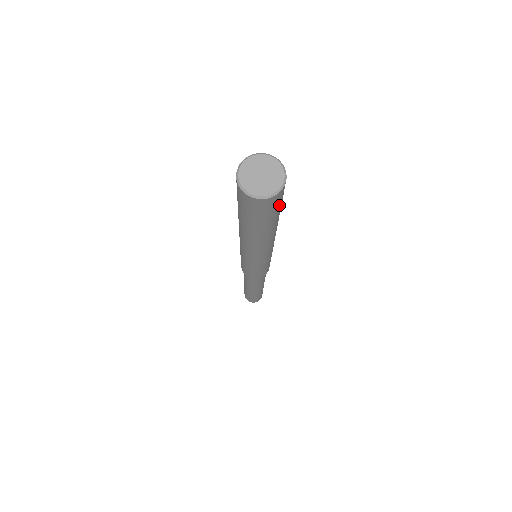
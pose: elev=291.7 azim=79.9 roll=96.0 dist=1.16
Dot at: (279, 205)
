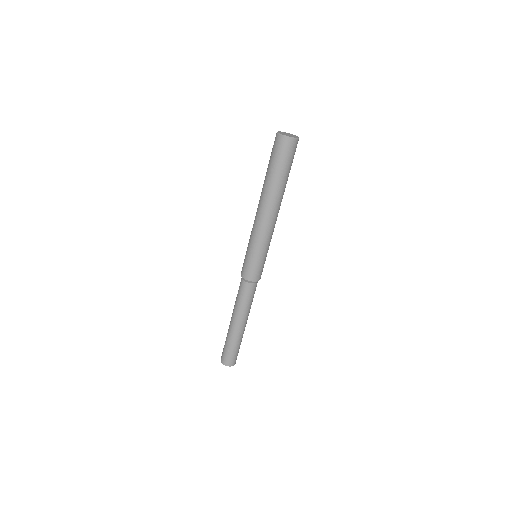
Dot at: (290, 158)
